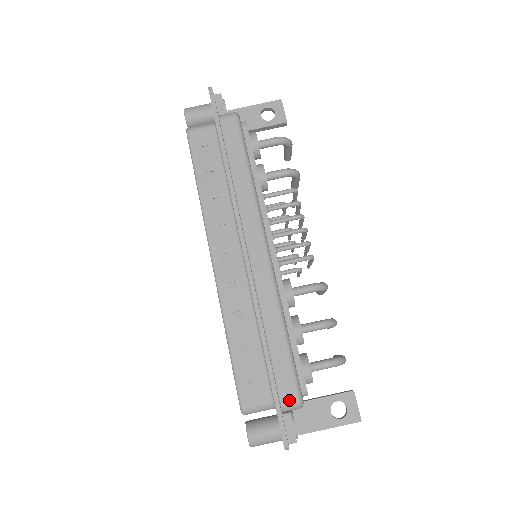
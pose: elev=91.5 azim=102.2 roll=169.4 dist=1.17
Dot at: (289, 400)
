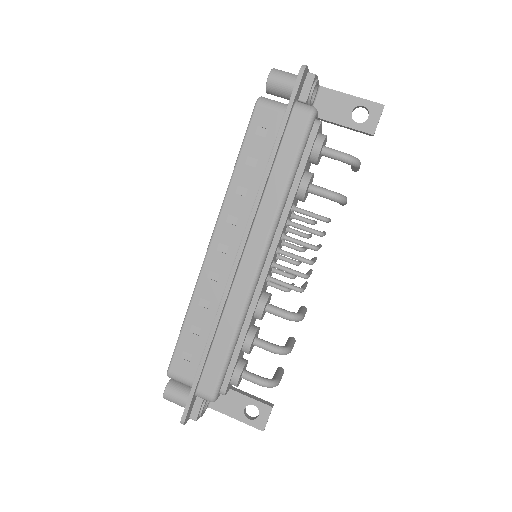
Dot at: (205, 393)
